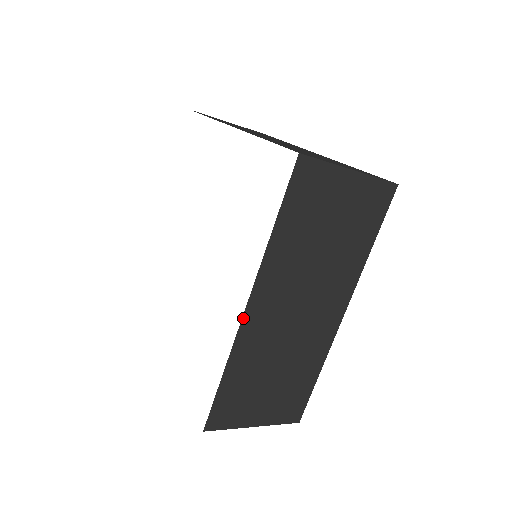
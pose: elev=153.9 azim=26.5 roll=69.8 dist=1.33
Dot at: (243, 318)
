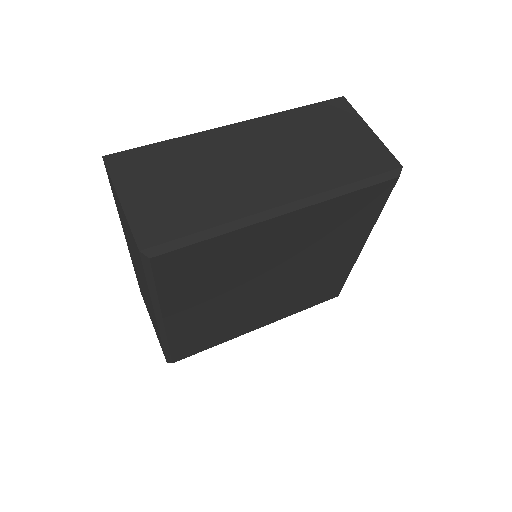
Dot at: (223, 127)
